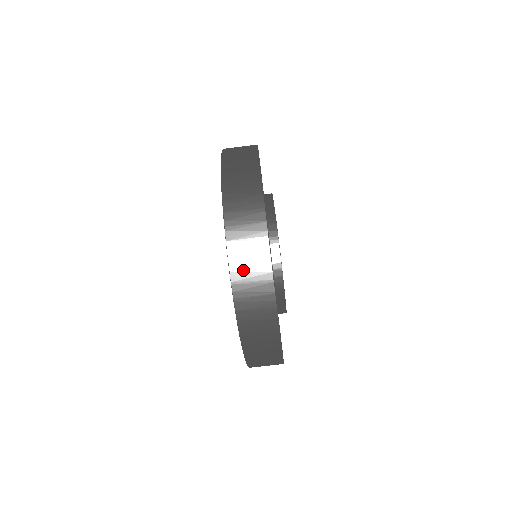
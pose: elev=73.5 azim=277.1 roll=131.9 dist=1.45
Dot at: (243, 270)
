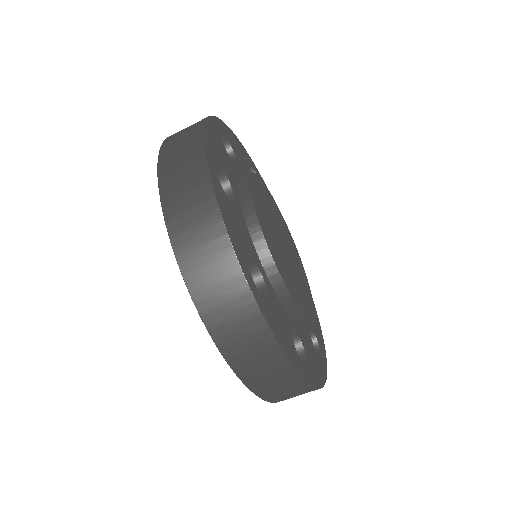
Dot at: (259, 379)
